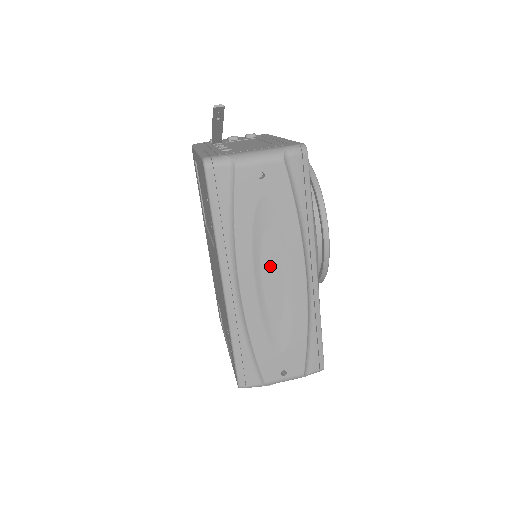
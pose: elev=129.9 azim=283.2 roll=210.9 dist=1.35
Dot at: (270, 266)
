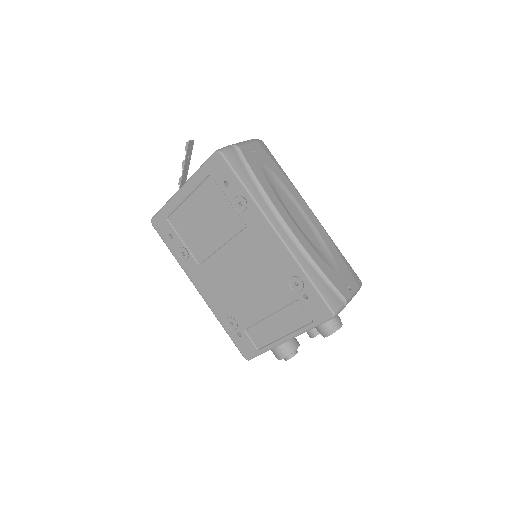
Dot at: (292, 209)
